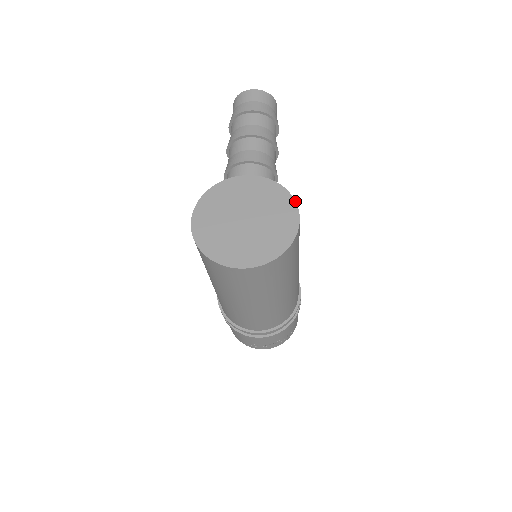
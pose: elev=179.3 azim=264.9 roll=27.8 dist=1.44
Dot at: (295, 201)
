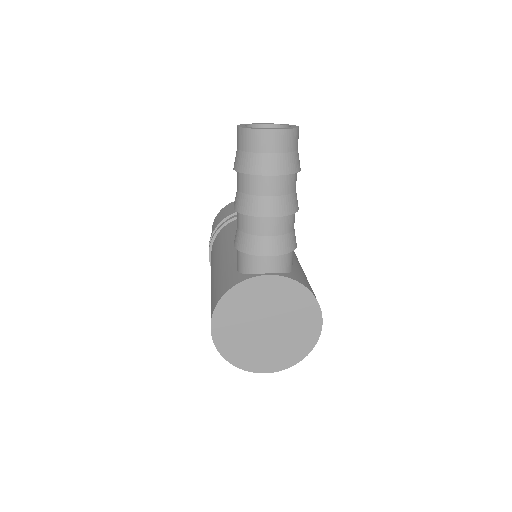
Dot at: (319, 306)
